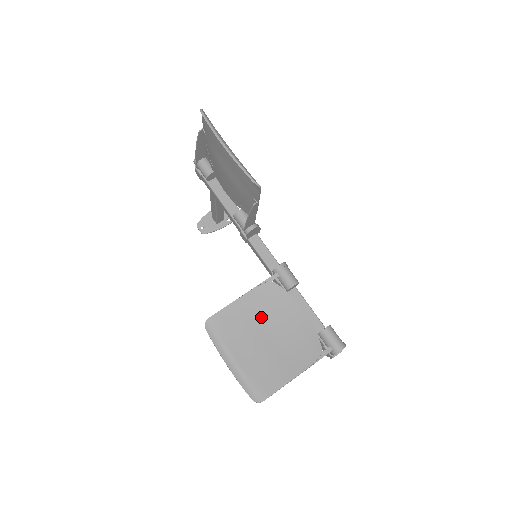
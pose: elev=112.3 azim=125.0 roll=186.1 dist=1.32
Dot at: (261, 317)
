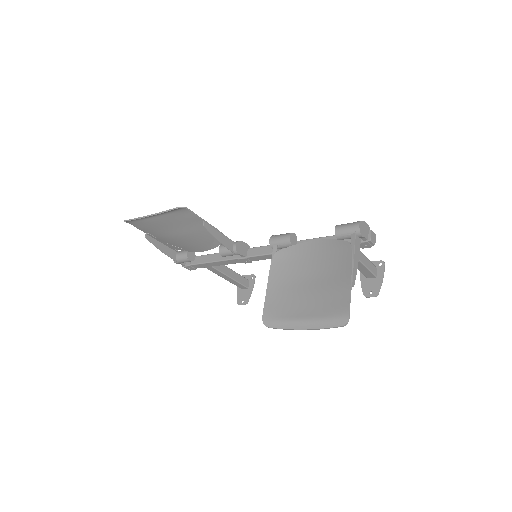
Dot at: (293, 278)
